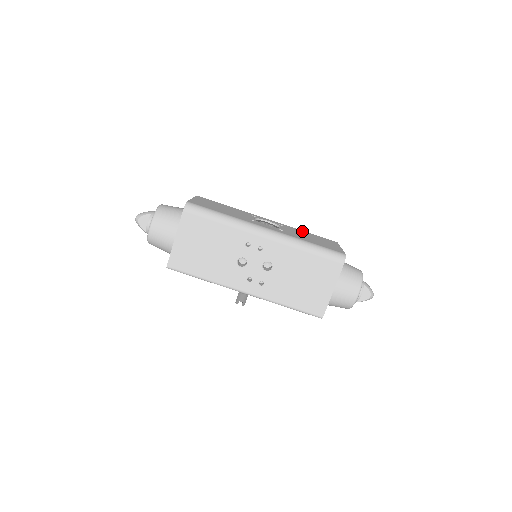
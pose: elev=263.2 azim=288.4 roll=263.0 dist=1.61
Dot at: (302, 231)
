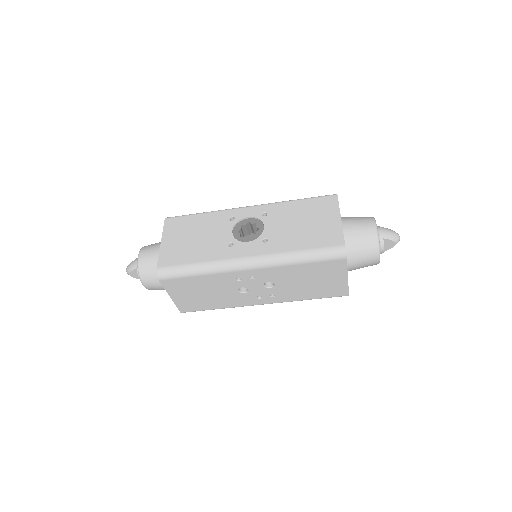
Dot at: (291, 206)
